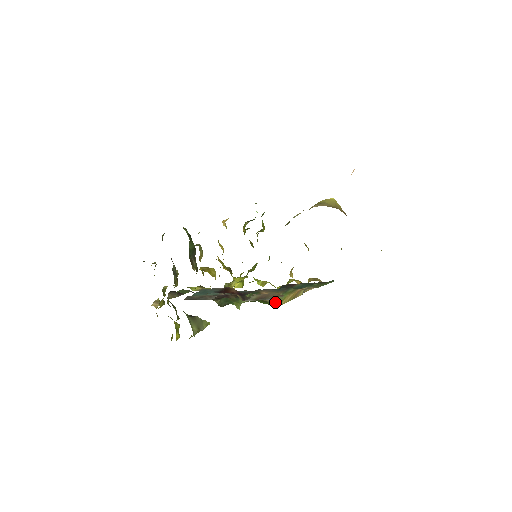
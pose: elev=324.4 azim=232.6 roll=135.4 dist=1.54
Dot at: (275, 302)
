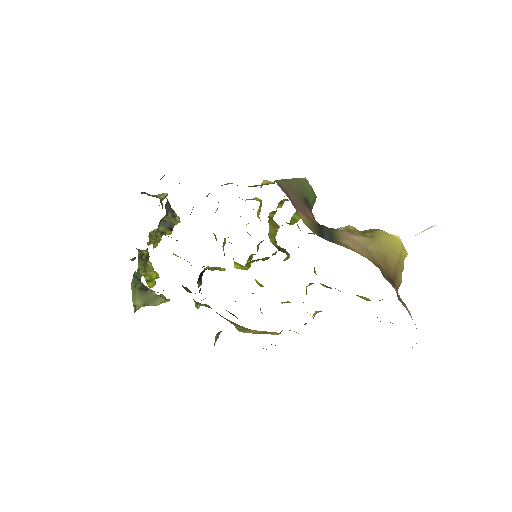
Dot at: (237, 326)
